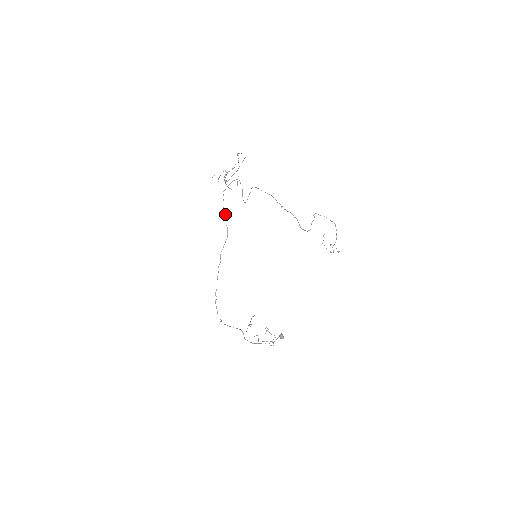
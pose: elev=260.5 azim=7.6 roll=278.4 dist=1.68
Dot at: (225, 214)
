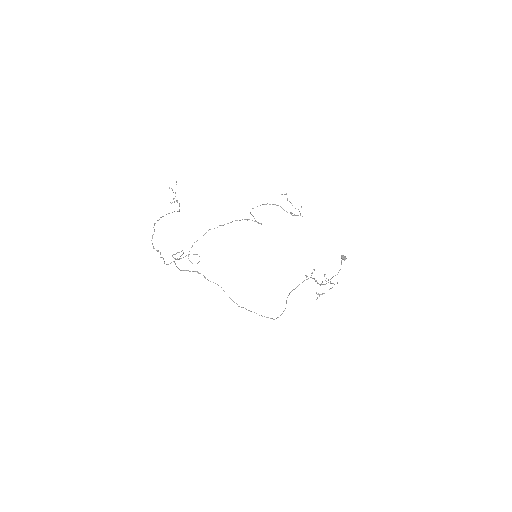
Dot at: occluded
